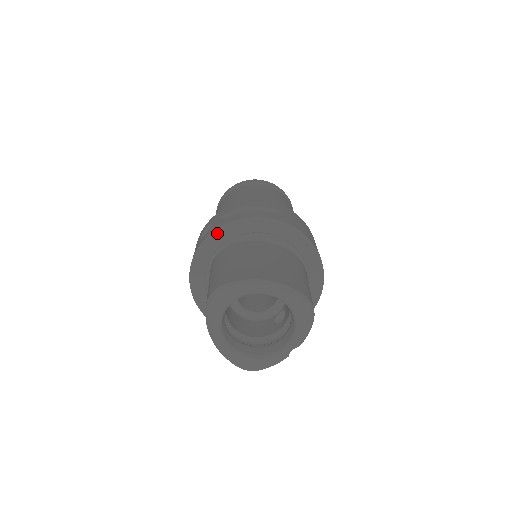
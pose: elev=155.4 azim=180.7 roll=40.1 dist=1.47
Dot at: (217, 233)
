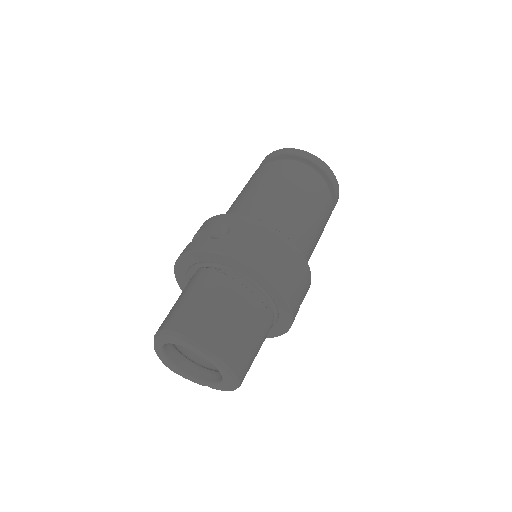
Dot at: (222, 256)
